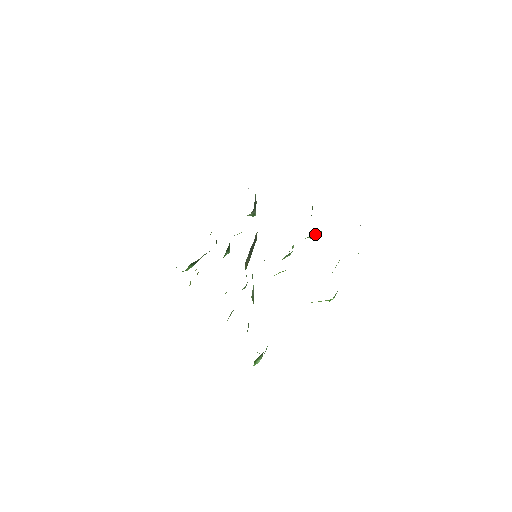
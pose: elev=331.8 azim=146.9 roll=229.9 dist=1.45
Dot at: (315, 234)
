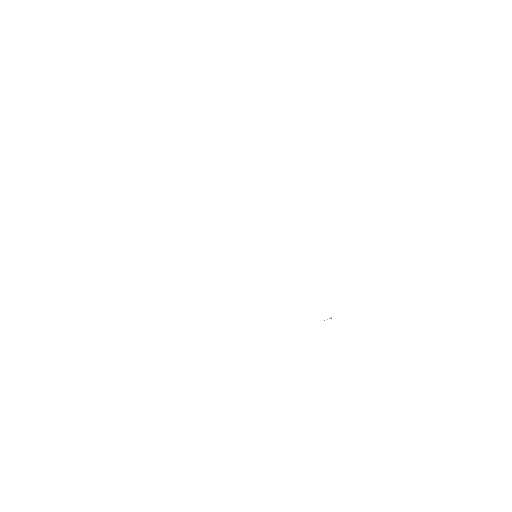
Dot at: occluded
